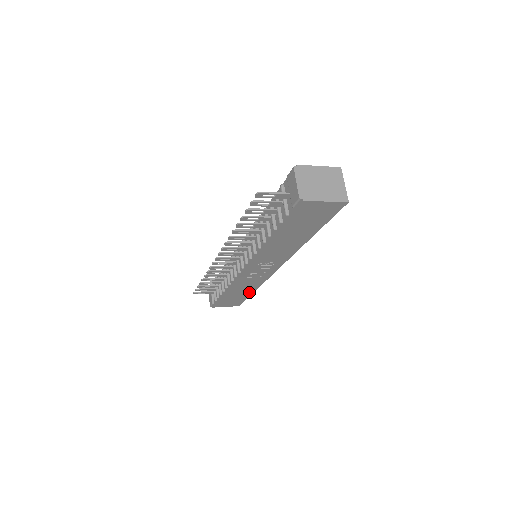
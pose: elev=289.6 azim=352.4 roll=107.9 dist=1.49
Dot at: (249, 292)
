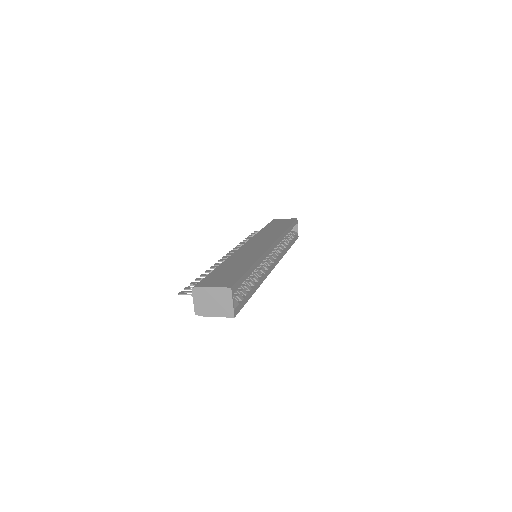
Dot at: occluded
